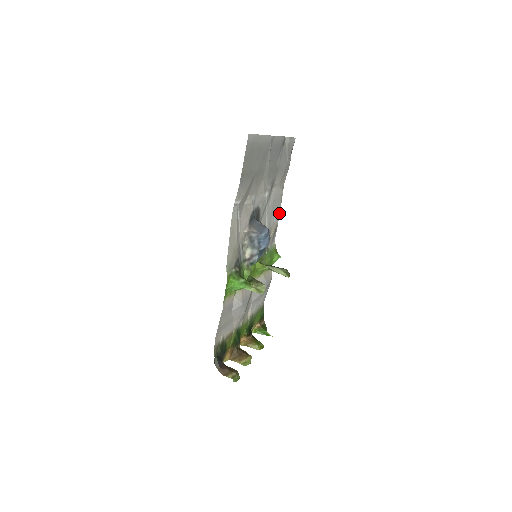
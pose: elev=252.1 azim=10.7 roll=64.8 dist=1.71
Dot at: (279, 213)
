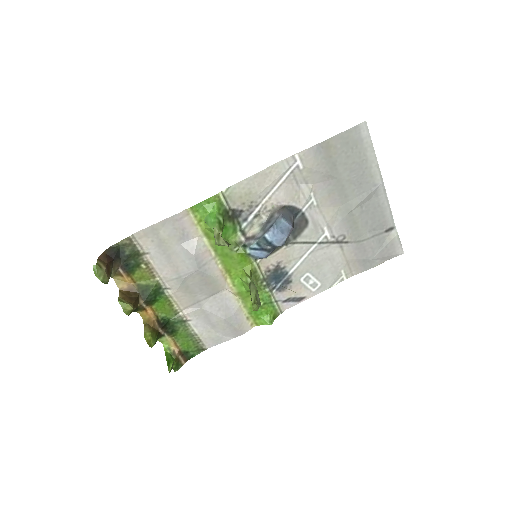
Dot at: (318, 292)
